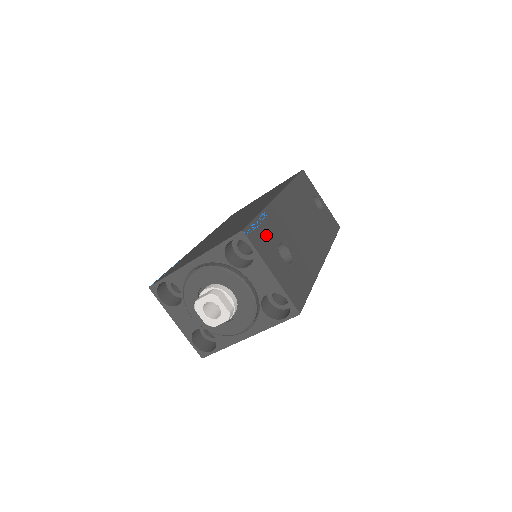
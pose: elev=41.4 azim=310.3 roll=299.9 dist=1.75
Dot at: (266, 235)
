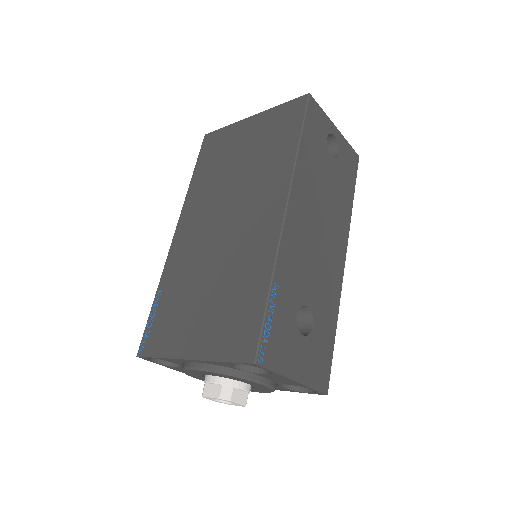
Dot at: (281, 325)
